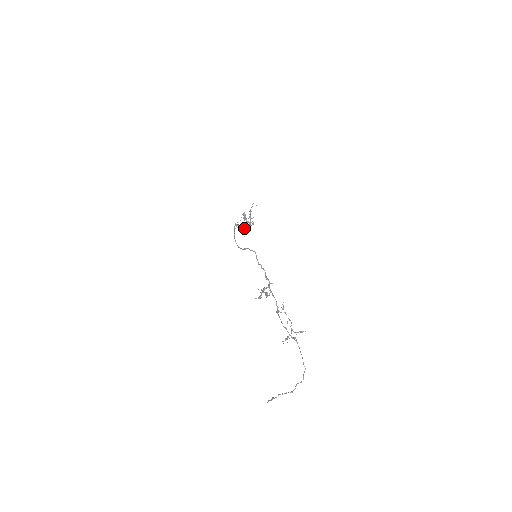
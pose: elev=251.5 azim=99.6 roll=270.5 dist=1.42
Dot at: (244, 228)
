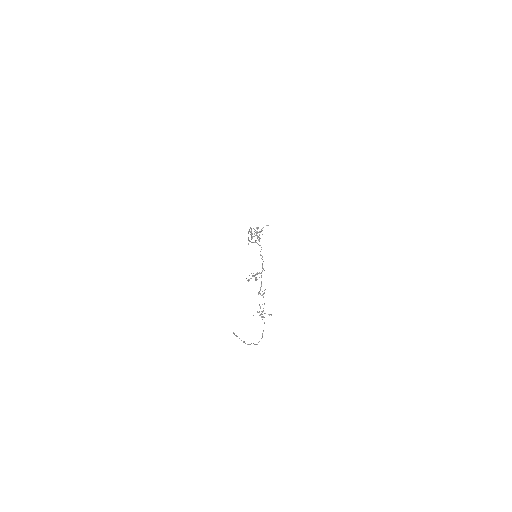
Dot at: (251, 239)
